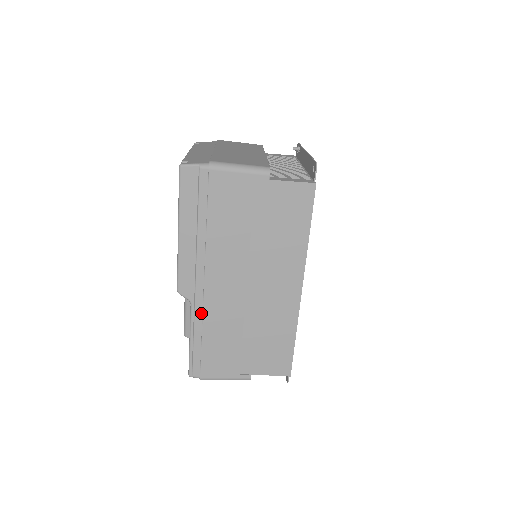
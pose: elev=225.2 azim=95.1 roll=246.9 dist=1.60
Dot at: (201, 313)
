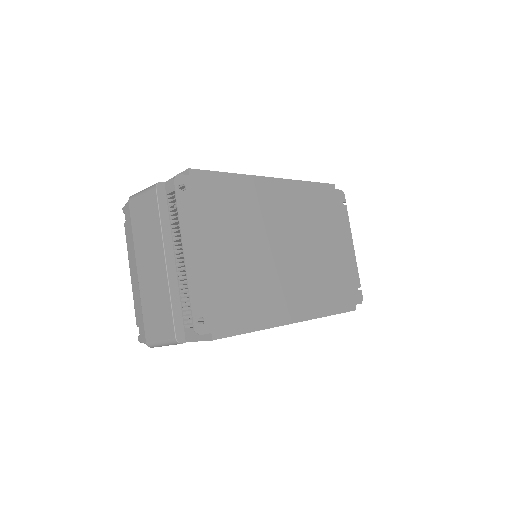
Dot at: occluded
